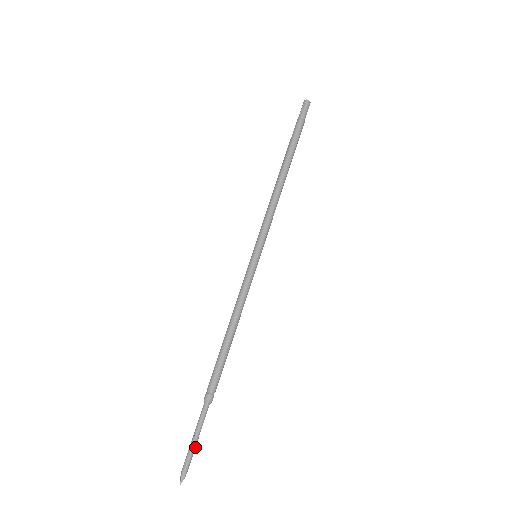
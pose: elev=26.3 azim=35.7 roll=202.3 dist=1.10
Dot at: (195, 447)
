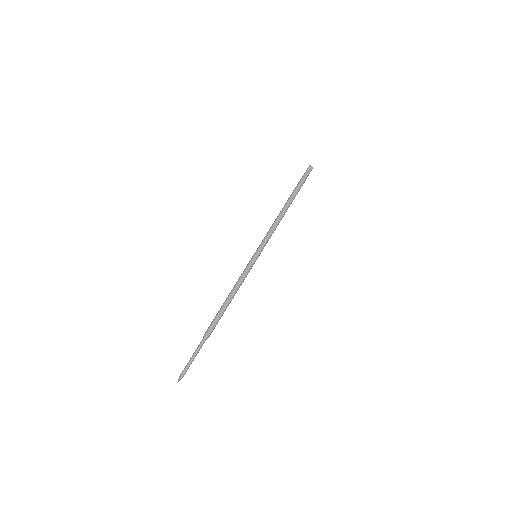
Dot at: (191, 363)
